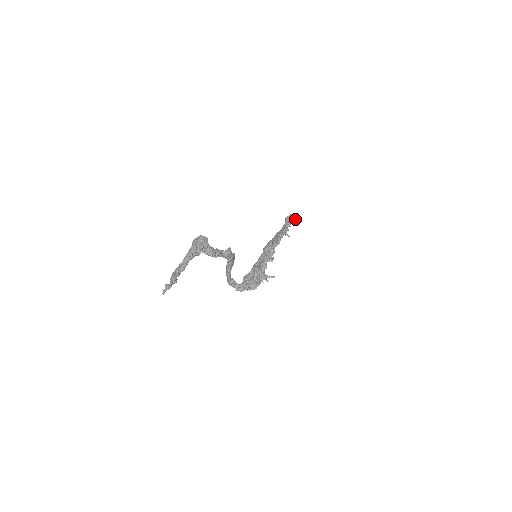
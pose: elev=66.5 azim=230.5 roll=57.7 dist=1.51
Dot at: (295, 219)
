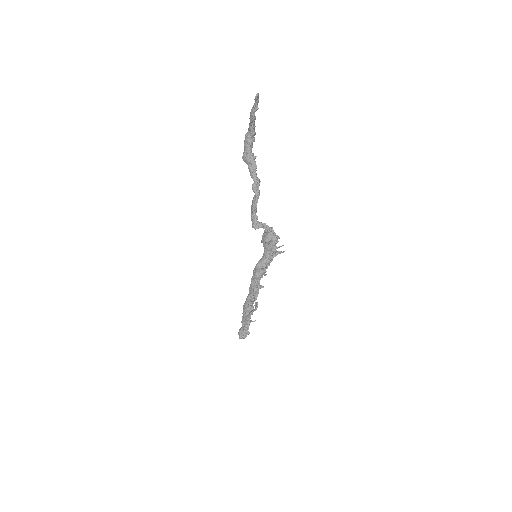
Dot at: (248, 332)
